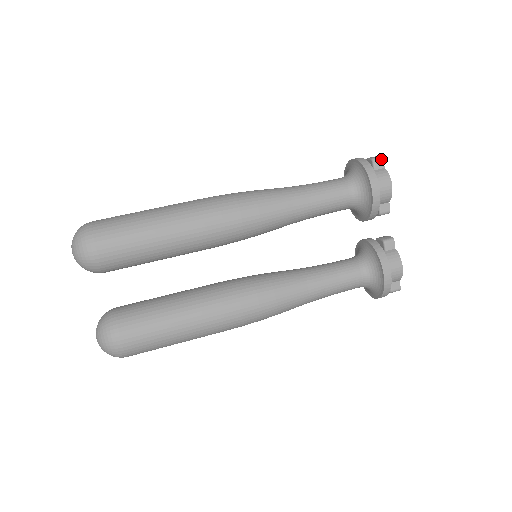
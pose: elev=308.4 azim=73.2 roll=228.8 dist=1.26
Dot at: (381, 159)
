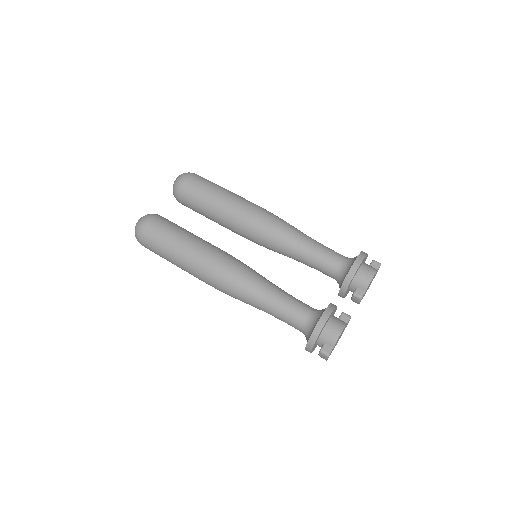
Dot at: (379, 263)
